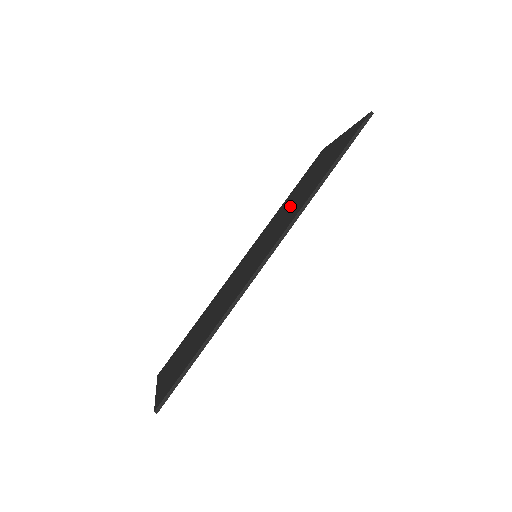
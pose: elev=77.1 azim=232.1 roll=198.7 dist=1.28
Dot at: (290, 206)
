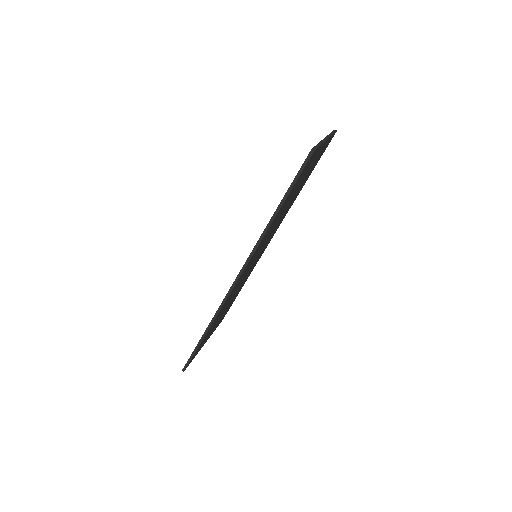
Dot at: occluded
